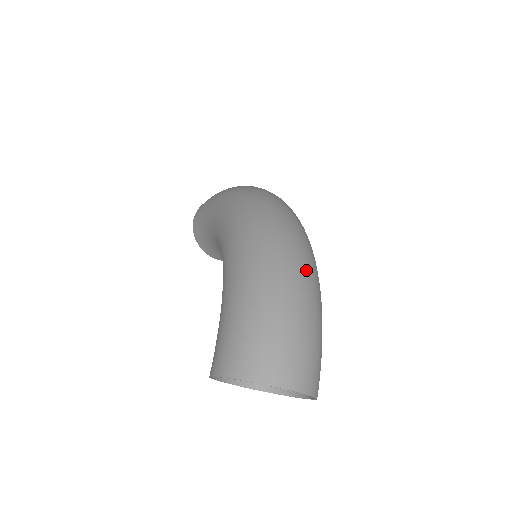
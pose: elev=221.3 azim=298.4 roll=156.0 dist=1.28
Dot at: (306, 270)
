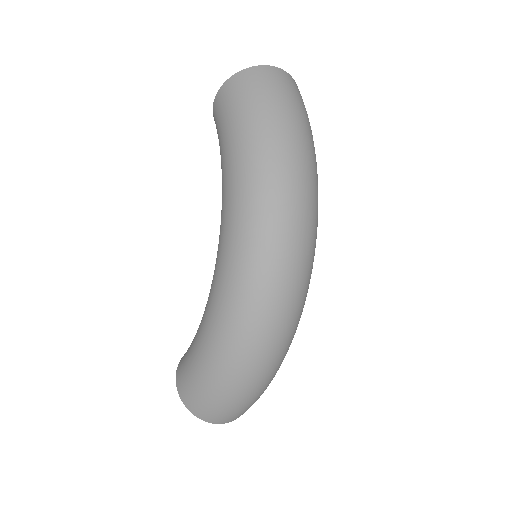
Dot at: (274, 362)
